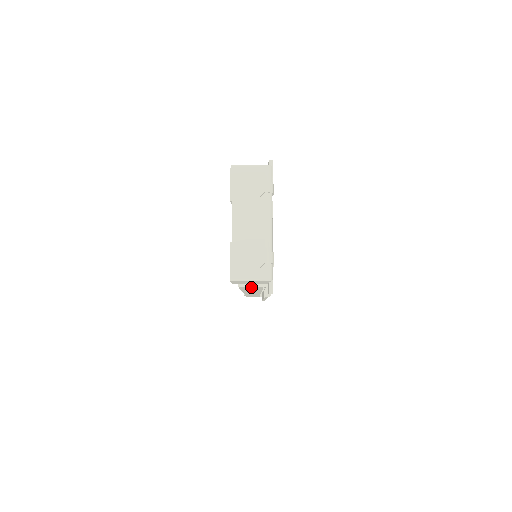
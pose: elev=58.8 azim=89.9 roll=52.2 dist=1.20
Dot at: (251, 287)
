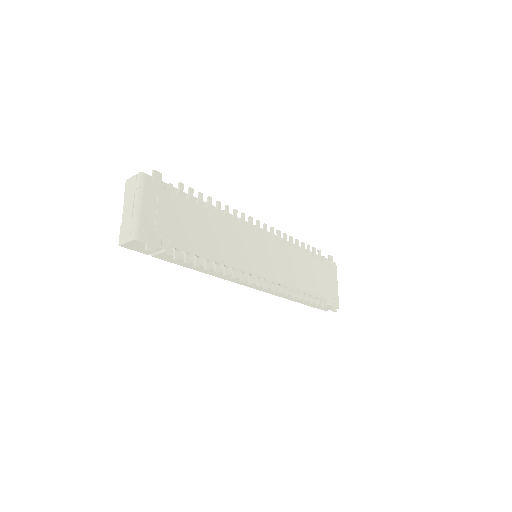
Dot at: (162, 256)
